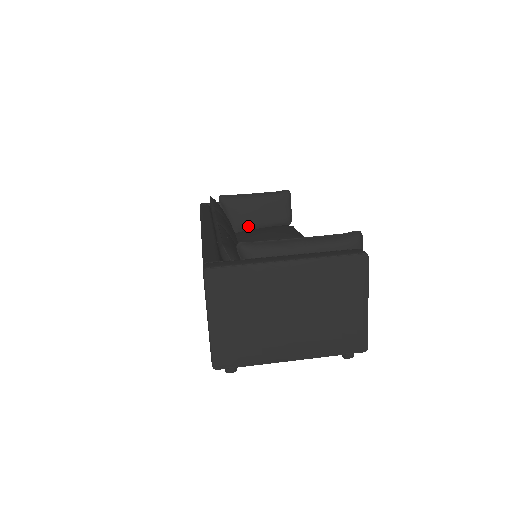
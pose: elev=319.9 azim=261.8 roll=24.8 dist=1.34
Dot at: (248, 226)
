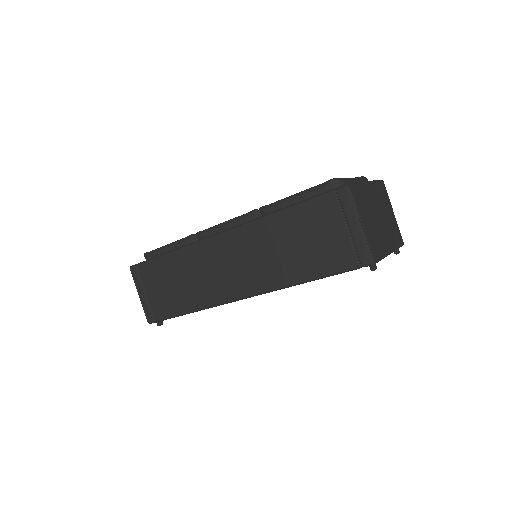
Dot at: occluded
